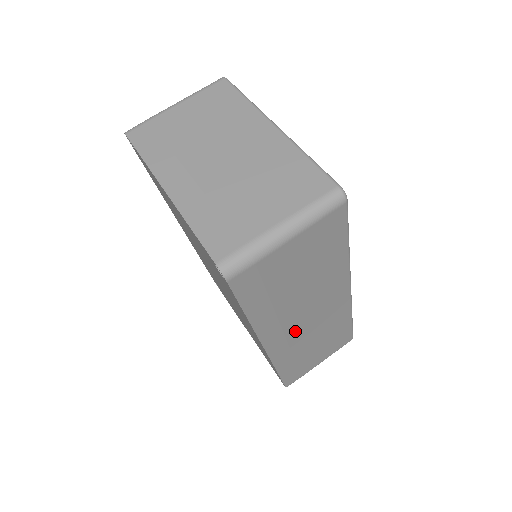
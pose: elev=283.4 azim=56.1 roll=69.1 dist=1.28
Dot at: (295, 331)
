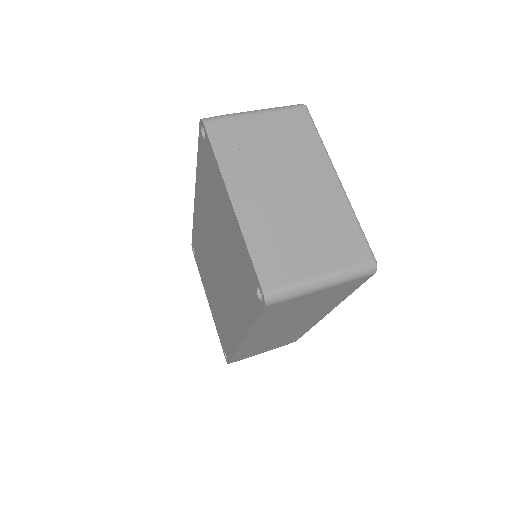
Dot at: (270, 335)
